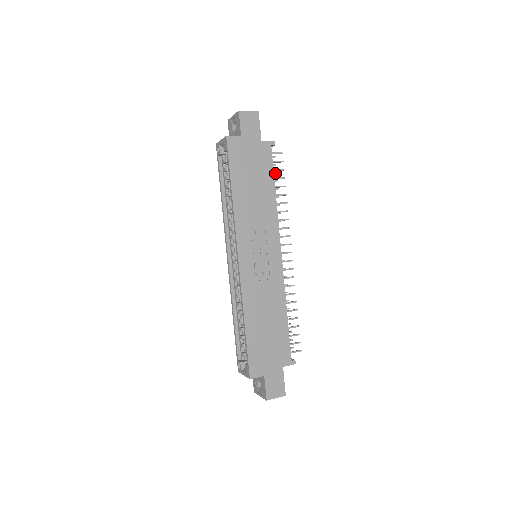
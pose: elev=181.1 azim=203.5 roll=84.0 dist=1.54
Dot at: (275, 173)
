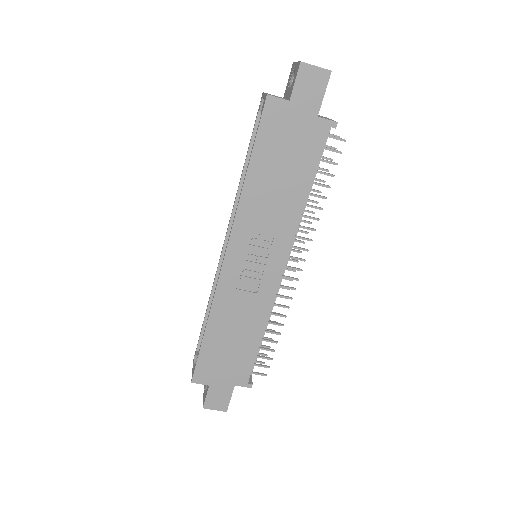
Dot at: (330, 159)
